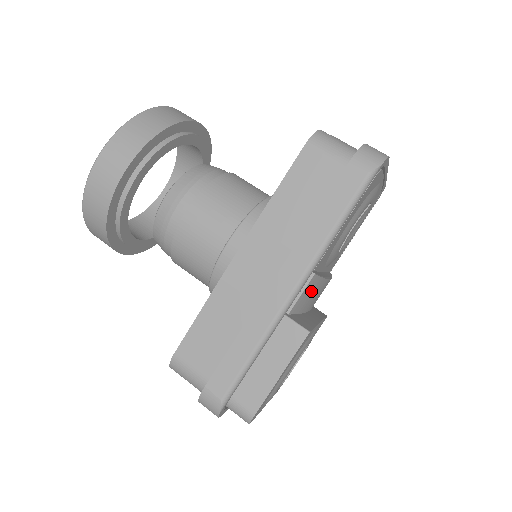
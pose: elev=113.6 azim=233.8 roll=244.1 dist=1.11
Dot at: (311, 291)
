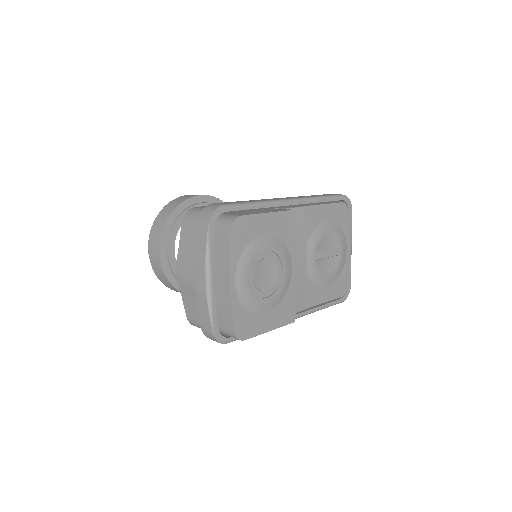
Dot at: (297, 223)
